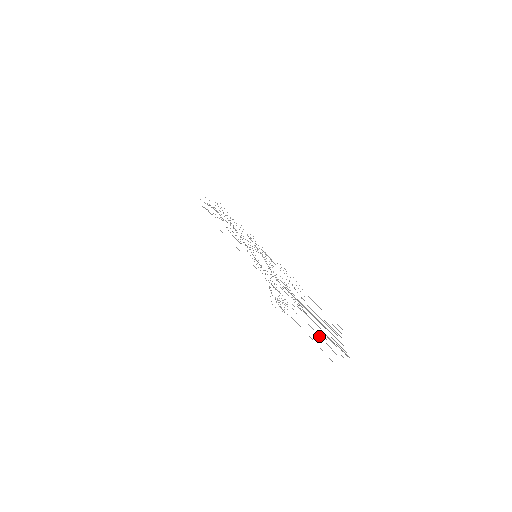
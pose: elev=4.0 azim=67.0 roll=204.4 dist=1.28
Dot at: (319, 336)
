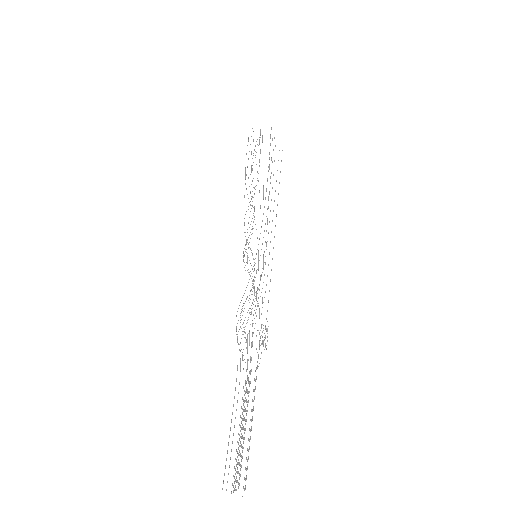
Dot at: (249, 430)
